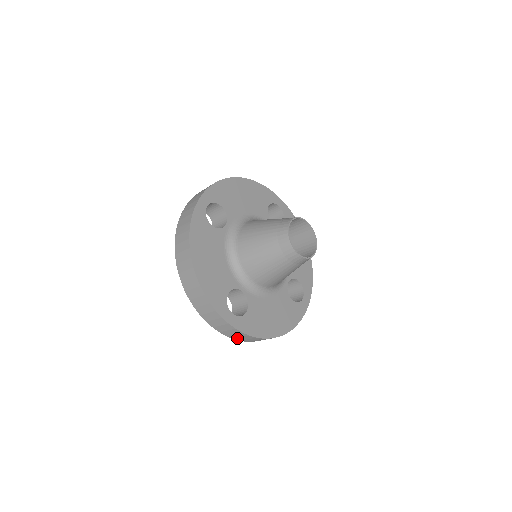
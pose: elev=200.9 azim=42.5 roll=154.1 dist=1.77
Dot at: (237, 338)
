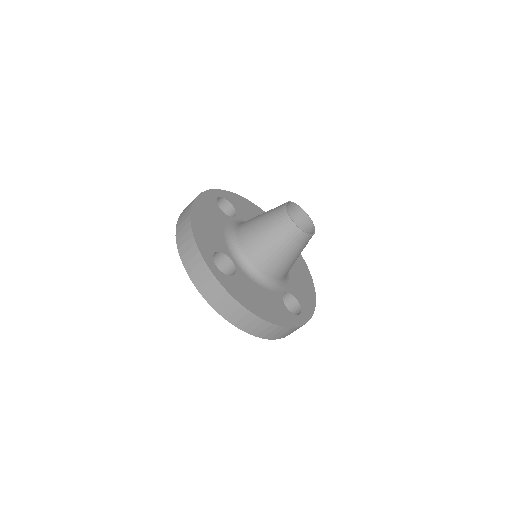
Dot at: (215, 303)
